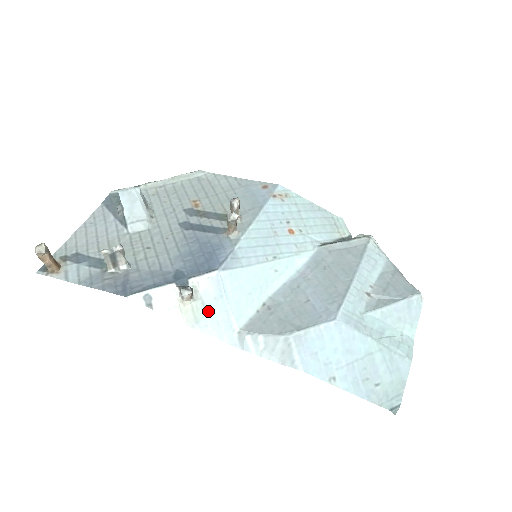
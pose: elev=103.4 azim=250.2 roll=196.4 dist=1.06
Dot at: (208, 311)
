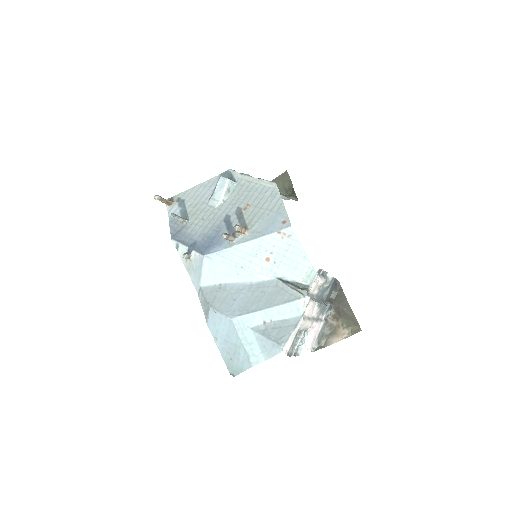
Dot at: (194, 269)
